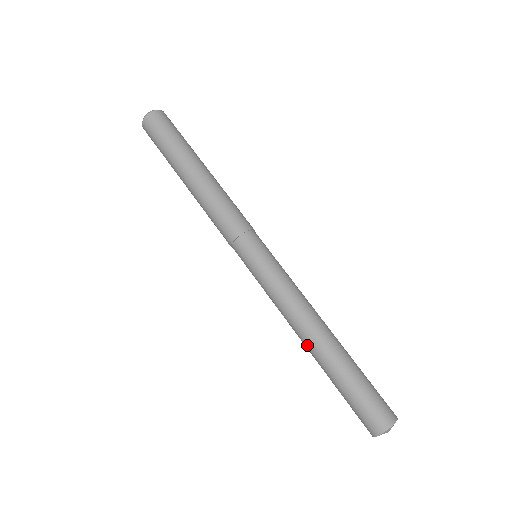
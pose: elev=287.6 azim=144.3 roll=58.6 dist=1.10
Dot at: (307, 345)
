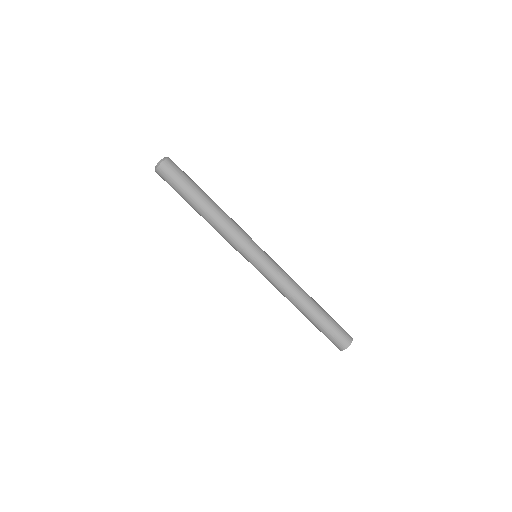
Dot at: occluded
